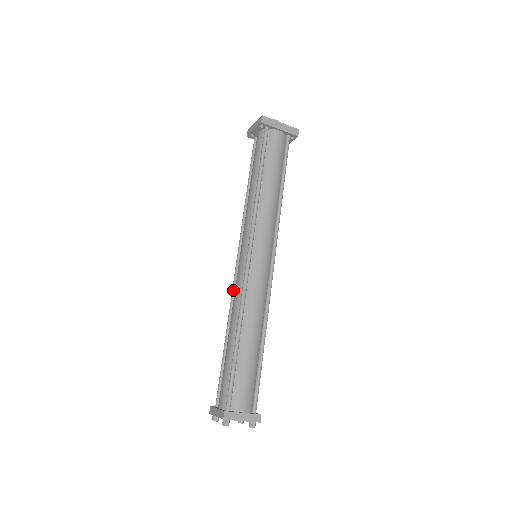
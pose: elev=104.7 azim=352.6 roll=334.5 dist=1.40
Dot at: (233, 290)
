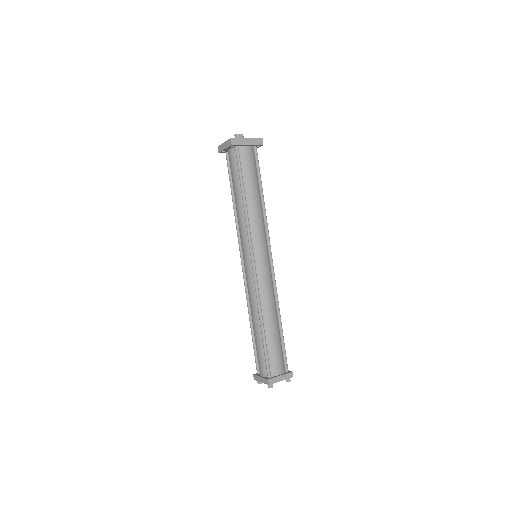
Dot at: (245, 287)
